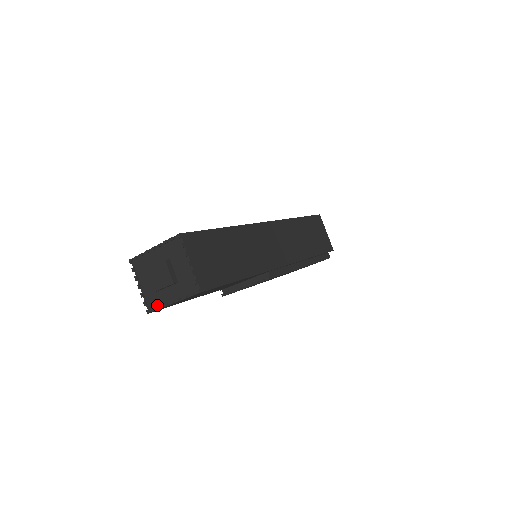
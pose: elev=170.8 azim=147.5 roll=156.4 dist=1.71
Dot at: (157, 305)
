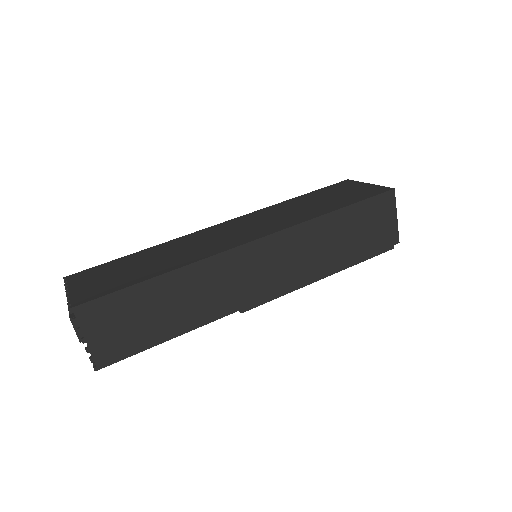
Dot at: occluded
